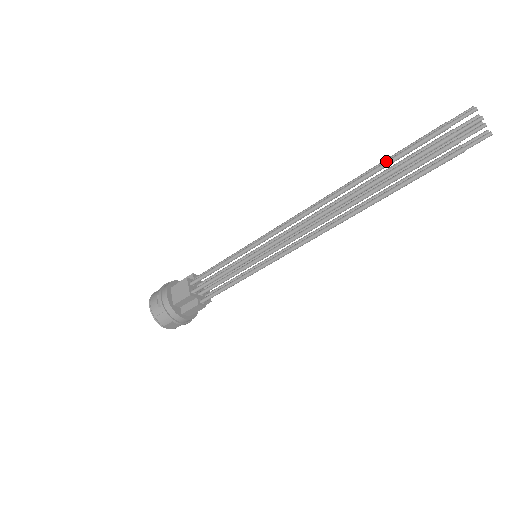
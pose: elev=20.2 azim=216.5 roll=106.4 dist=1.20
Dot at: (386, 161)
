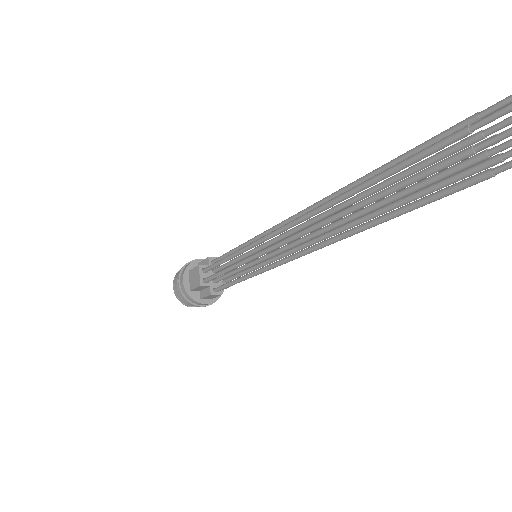
Dot at: (377, 174)
